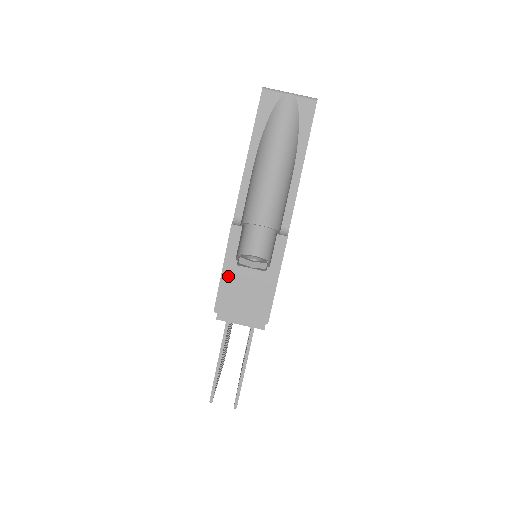
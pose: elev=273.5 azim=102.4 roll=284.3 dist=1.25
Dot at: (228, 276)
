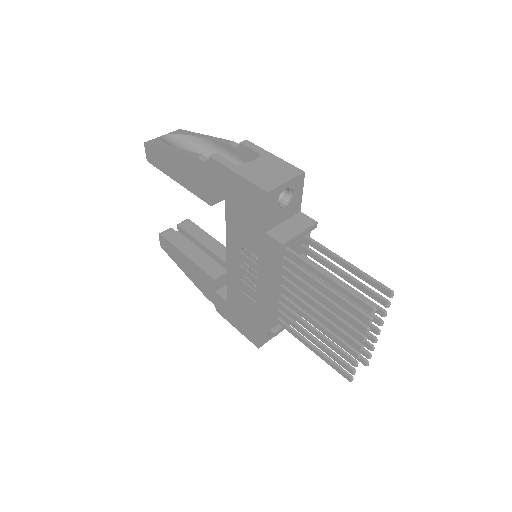
Dot at: (245, 173)
